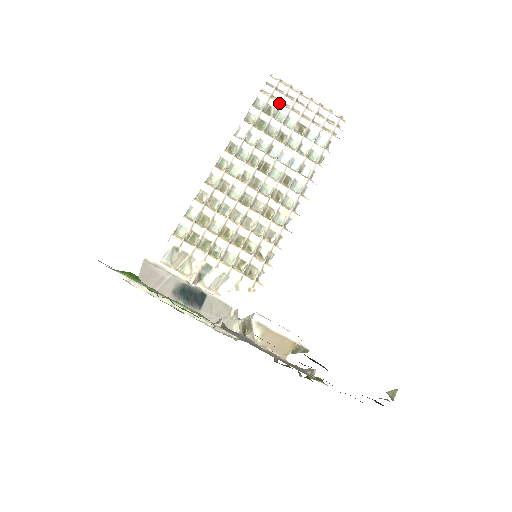
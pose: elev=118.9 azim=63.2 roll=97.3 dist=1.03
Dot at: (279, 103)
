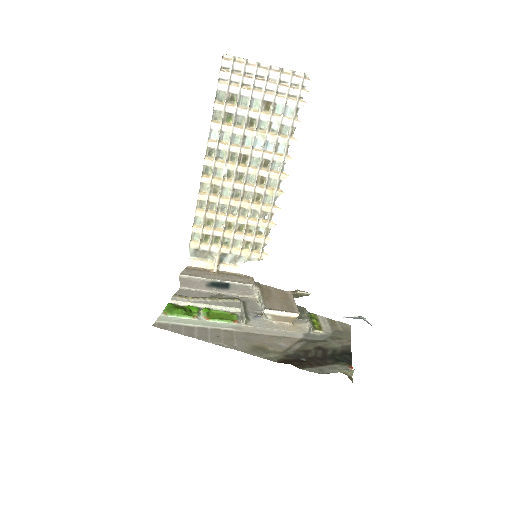
Dot at: (239, 88)
